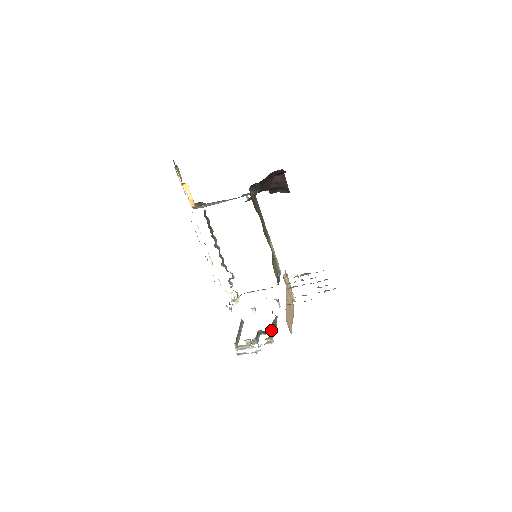
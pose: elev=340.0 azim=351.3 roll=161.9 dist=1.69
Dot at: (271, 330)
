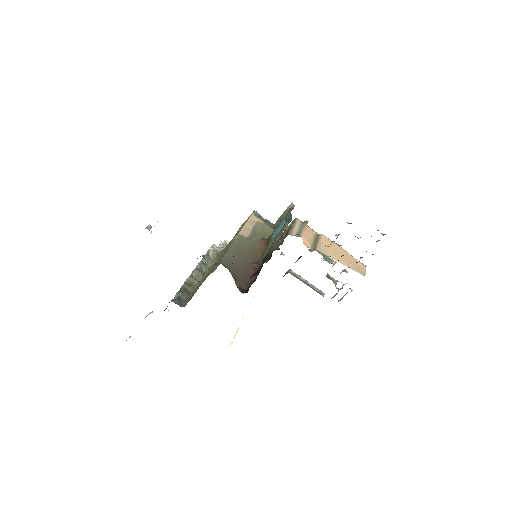
Dot at: occluded
